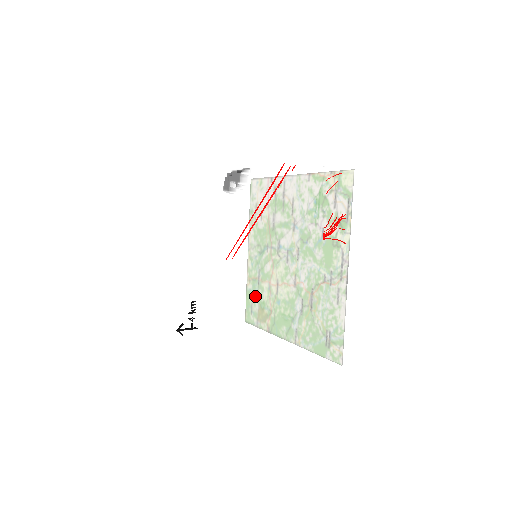
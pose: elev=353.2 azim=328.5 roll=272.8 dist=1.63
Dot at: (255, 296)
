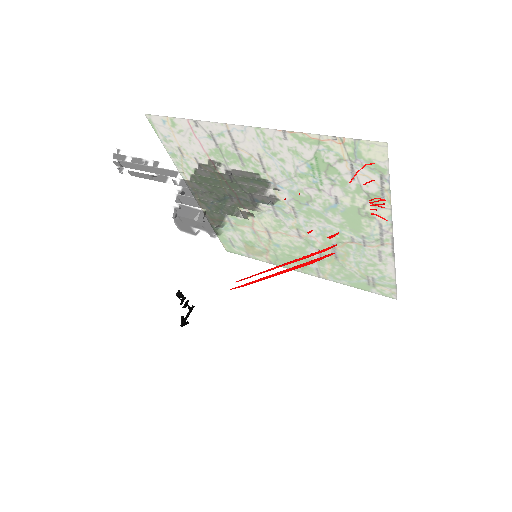
Dot at: (300, 320)
